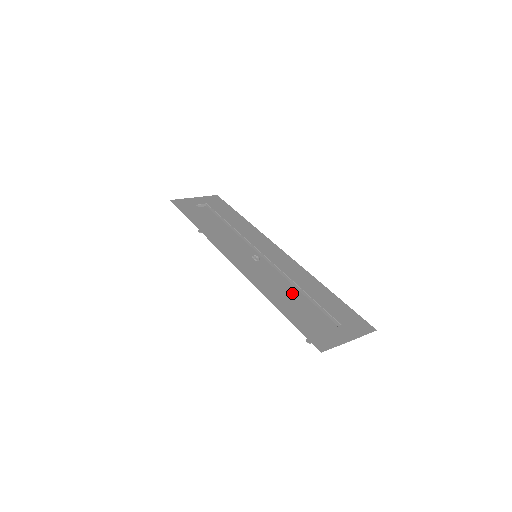
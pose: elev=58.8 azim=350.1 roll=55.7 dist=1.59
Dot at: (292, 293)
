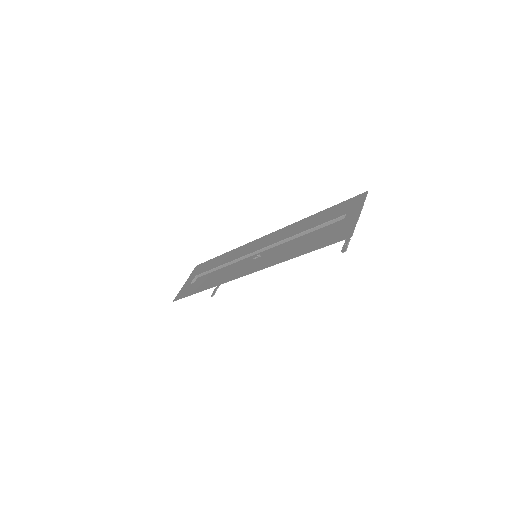
Dot at: occluded
